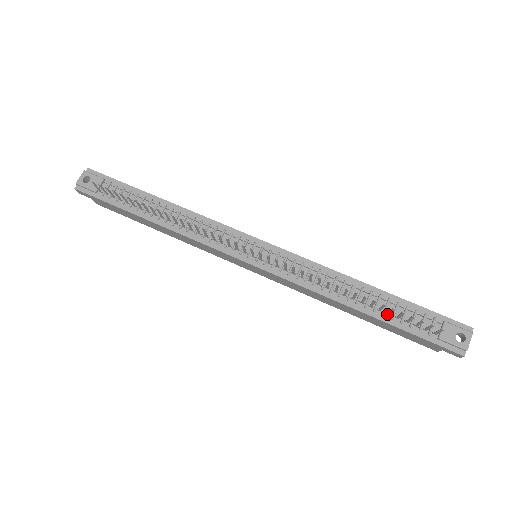
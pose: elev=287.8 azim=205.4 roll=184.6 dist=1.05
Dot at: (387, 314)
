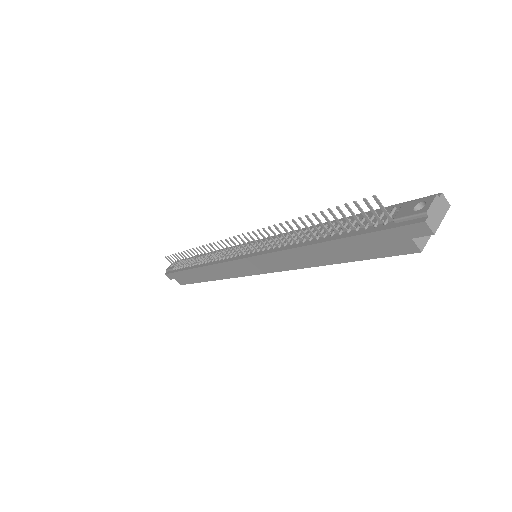
Dot at: (344, 232)
